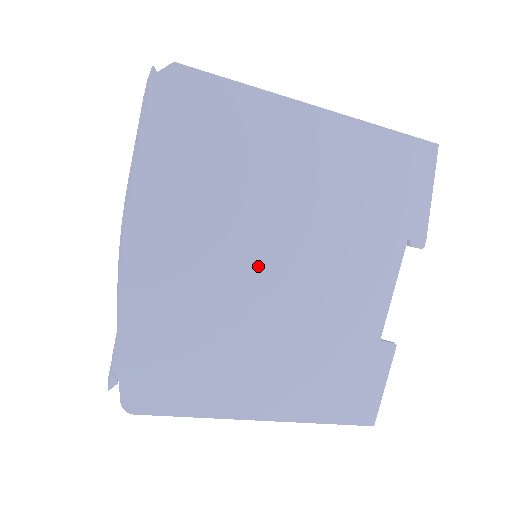
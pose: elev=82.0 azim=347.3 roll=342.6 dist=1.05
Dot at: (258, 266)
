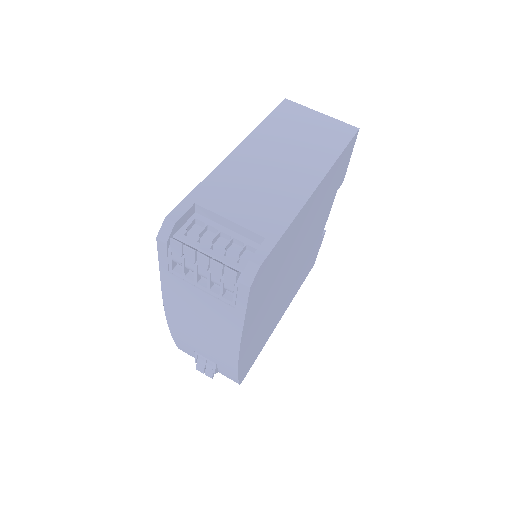
Dot at: (285, 281)
